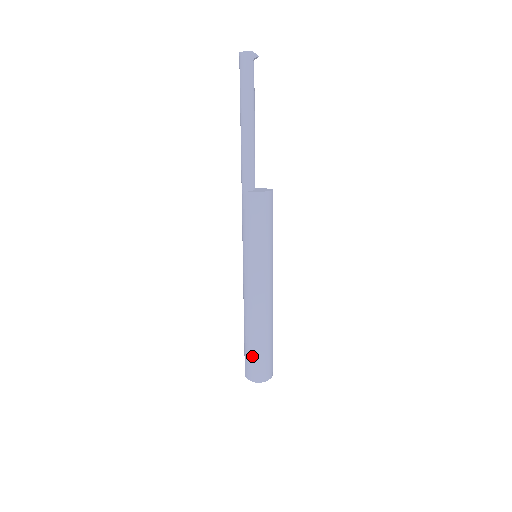
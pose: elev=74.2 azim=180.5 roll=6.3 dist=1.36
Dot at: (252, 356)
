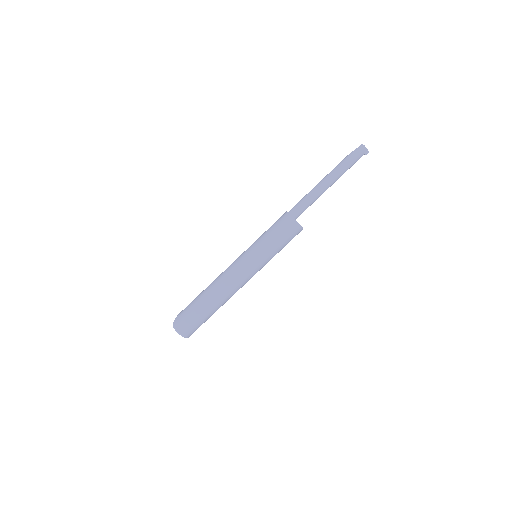
Dot at: (196, 316)
